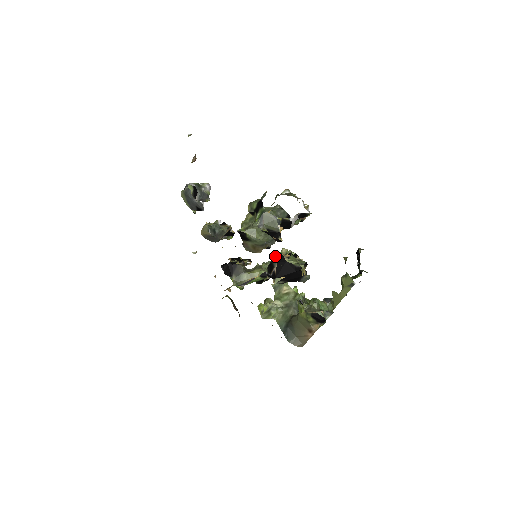
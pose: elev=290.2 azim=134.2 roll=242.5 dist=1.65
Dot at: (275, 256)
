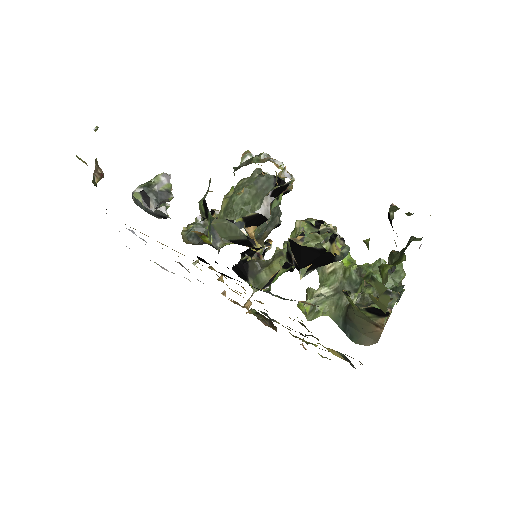
Dot at: occluded
